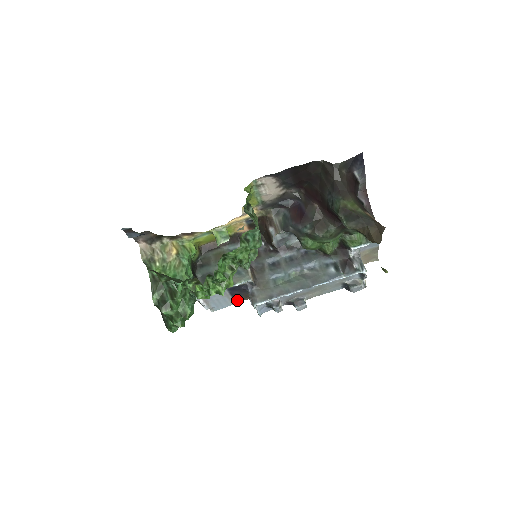
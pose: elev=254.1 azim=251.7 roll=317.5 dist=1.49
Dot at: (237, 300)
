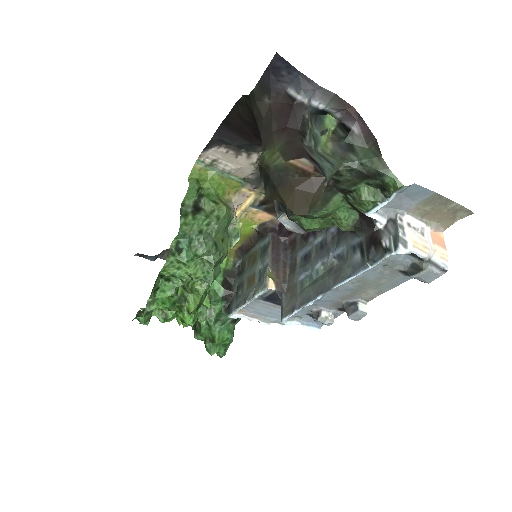
Dot at: occluded
